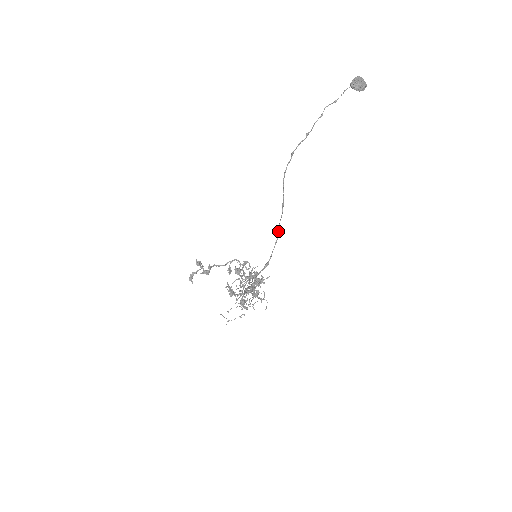
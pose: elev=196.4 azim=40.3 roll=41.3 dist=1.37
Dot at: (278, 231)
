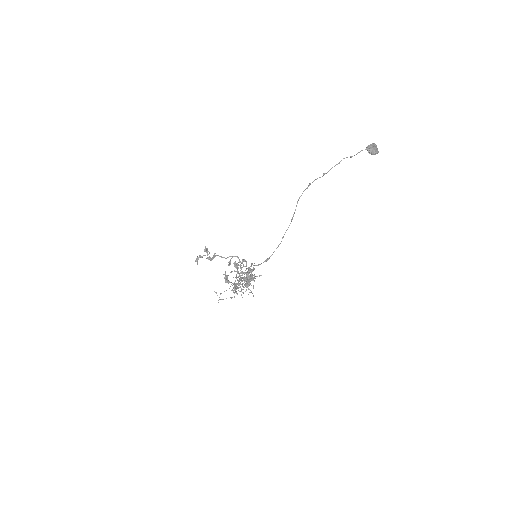
Dot at: (283, 237)
